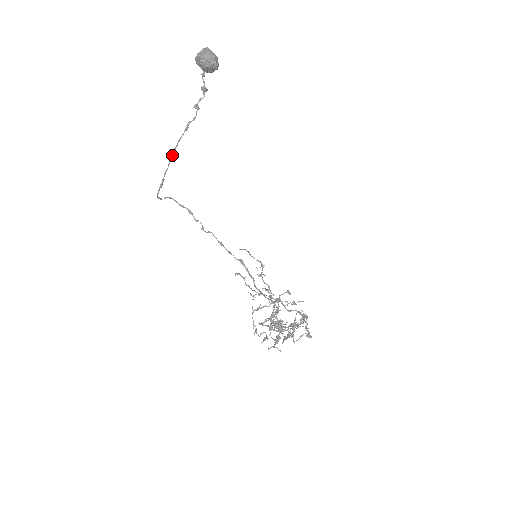
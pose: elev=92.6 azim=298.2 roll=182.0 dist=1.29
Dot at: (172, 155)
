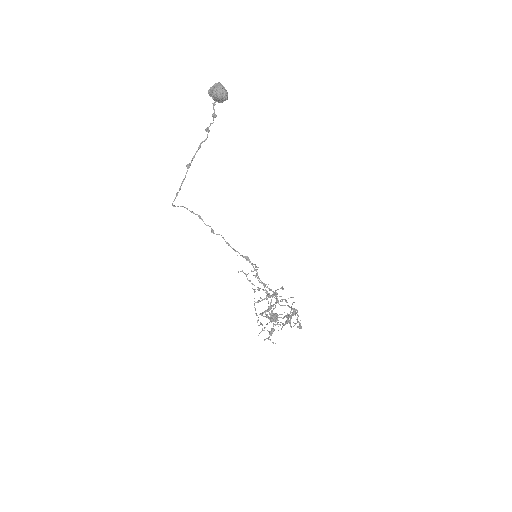
Dot at: (188, 168)
